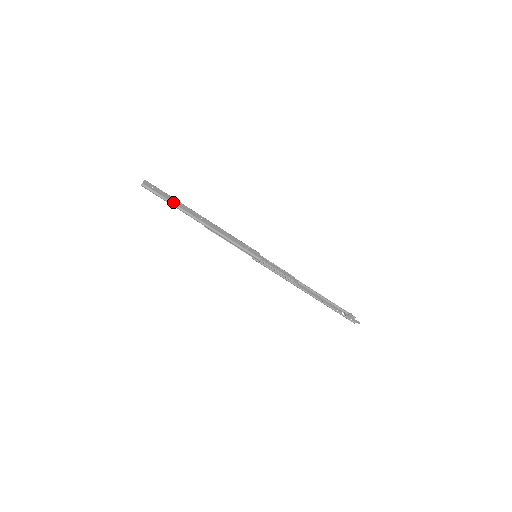
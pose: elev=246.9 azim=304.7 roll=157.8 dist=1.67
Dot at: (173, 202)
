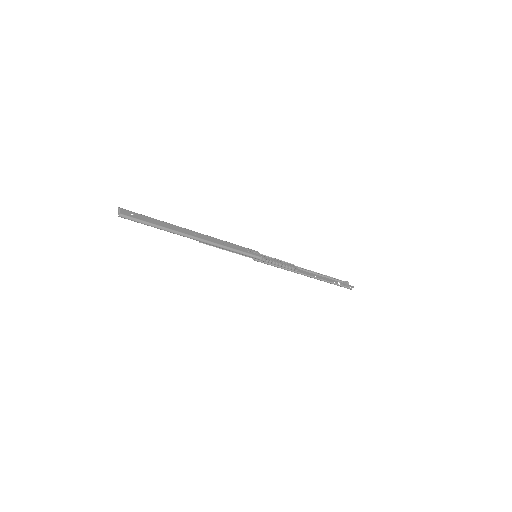
Dot at: (160, 225)
